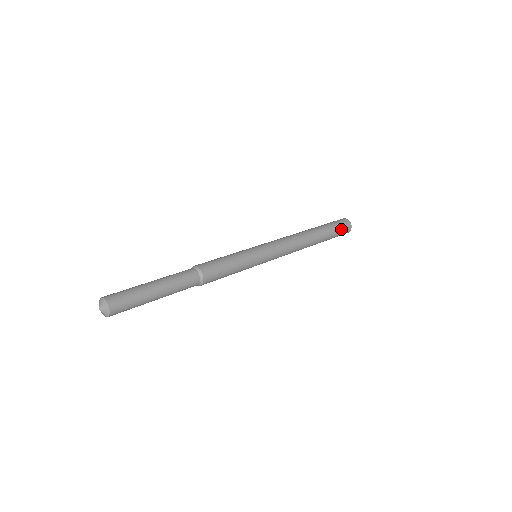
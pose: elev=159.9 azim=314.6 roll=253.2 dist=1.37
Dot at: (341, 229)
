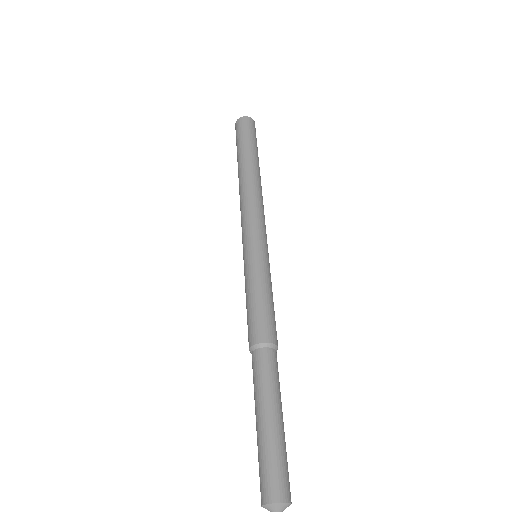
Dot at: occluded
